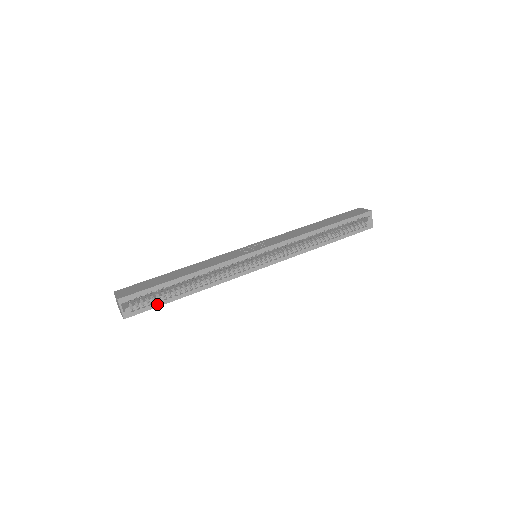
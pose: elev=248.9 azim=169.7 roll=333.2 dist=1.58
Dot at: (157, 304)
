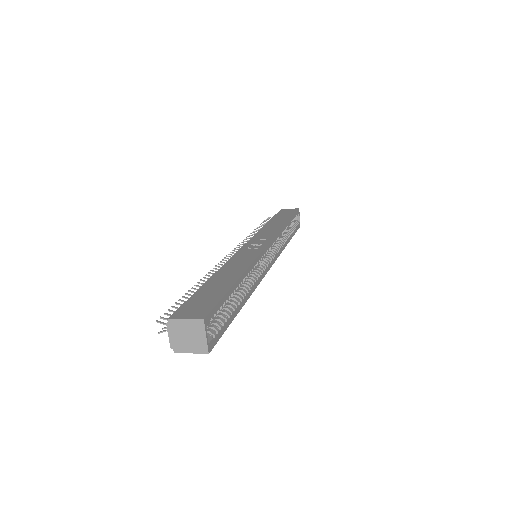
Dot at: (227, 323)
